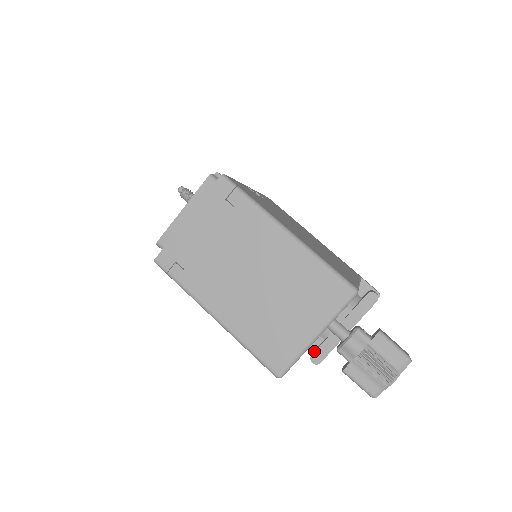
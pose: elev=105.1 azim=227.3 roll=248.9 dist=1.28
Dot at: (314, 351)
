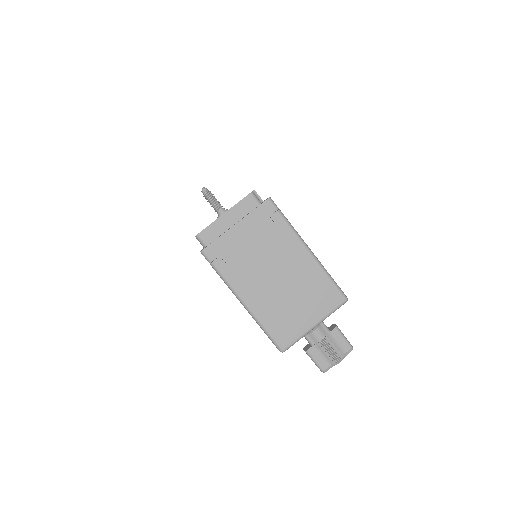
Dot at: occluded
